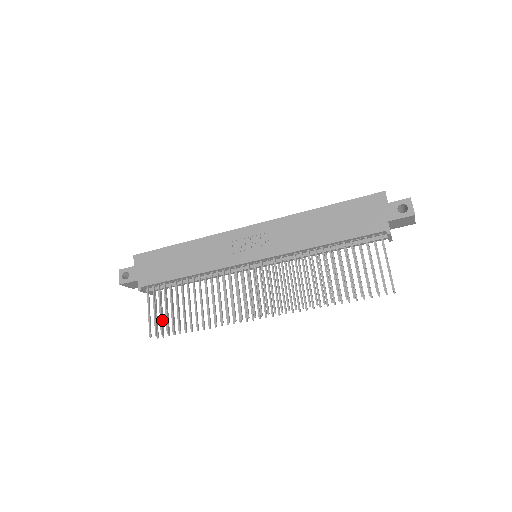
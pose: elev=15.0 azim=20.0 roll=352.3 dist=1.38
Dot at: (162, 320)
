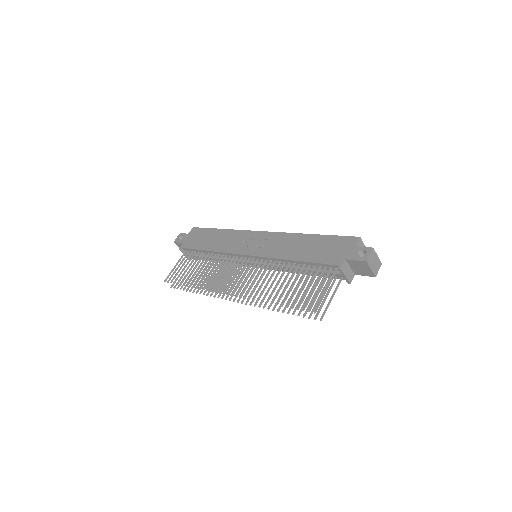
Dot at: occluded
